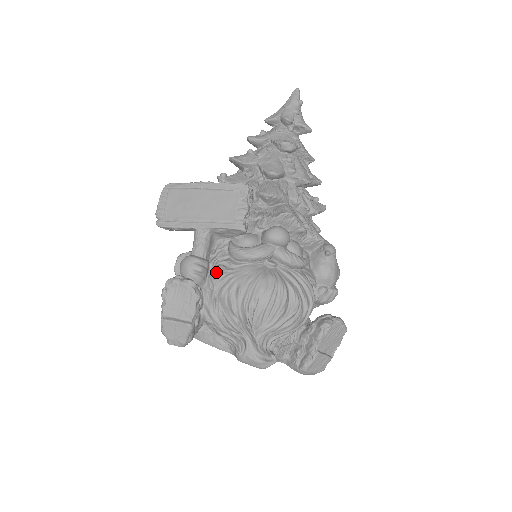
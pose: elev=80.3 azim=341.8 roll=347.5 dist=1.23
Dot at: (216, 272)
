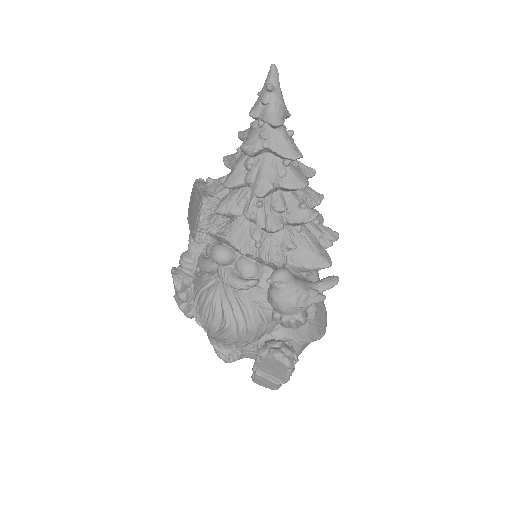
Dot at: occluded
